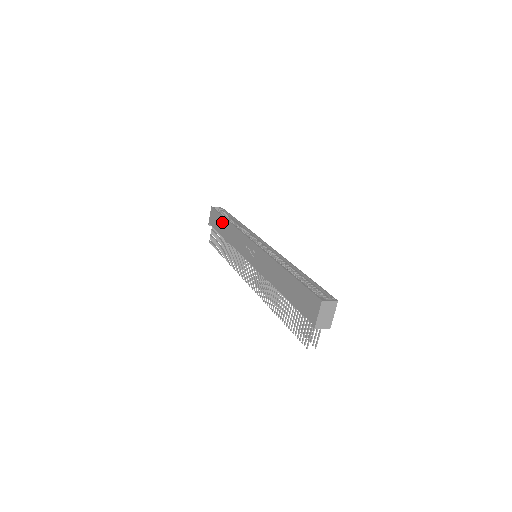
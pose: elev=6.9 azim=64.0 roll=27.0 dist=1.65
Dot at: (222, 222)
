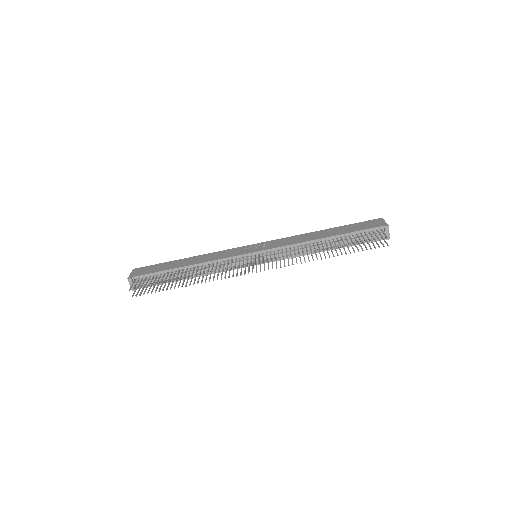
Dot at: (173, 263)
